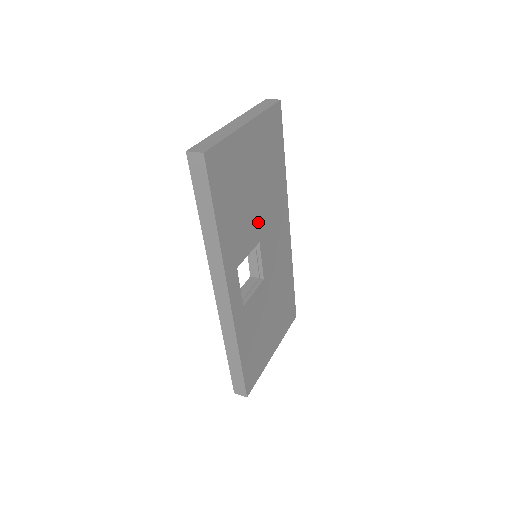
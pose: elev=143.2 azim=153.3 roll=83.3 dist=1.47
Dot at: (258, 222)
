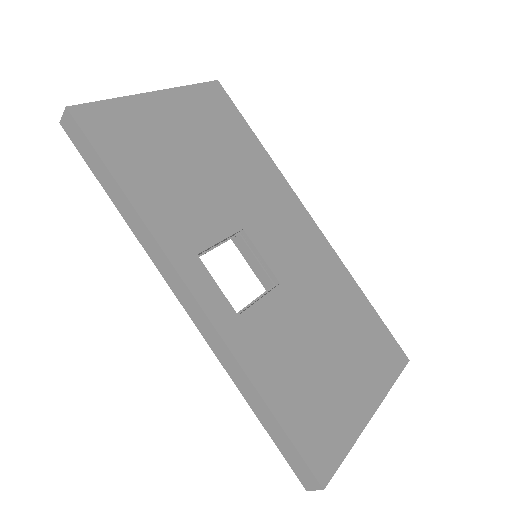
Dot at: (228, 203)
